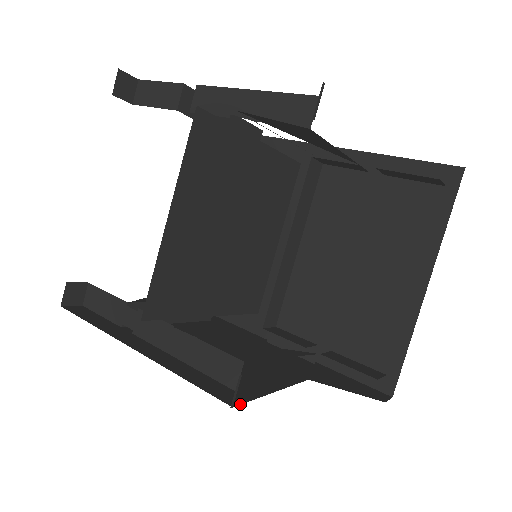
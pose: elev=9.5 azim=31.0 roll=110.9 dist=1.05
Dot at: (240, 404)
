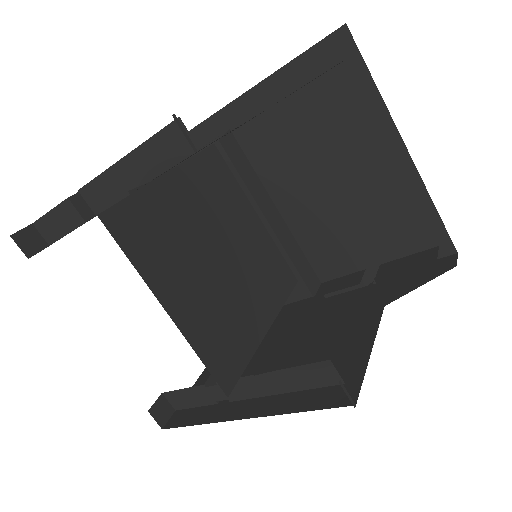
Dot at: (358, 395)
